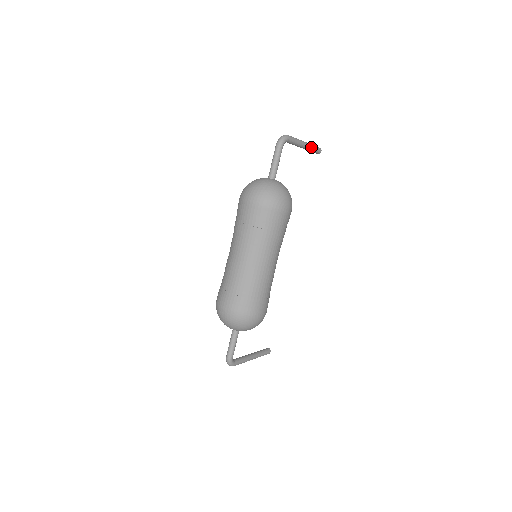
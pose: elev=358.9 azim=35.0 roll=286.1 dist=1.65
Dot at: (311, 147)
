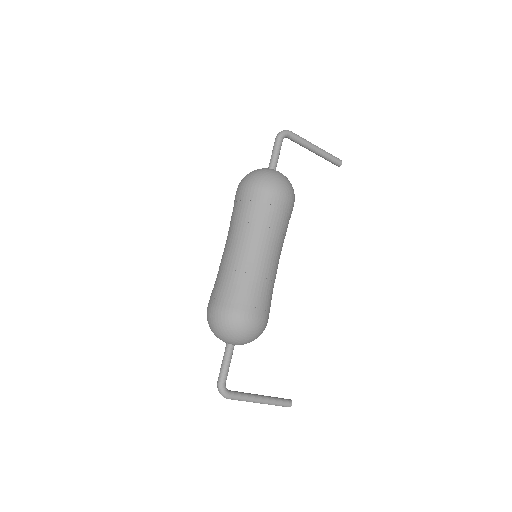
Dot at: (325, 153)
